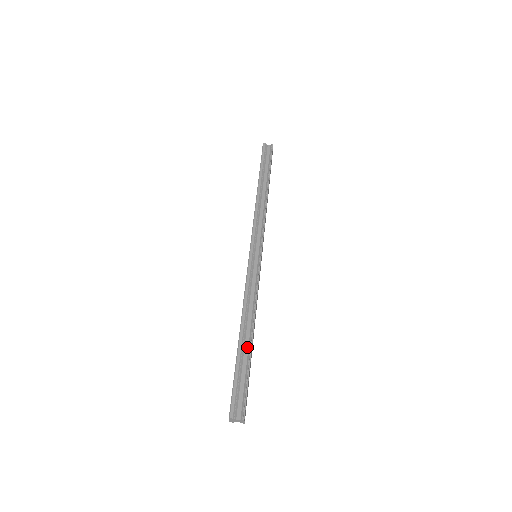
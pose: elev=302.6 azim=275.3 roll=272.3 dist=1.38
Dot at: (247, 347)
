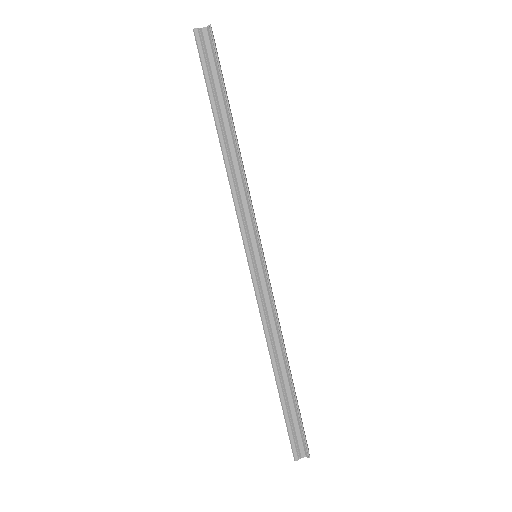
Dot at: (287, 384)
